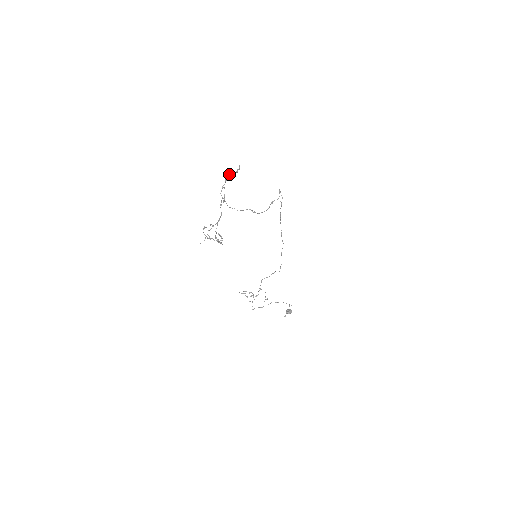
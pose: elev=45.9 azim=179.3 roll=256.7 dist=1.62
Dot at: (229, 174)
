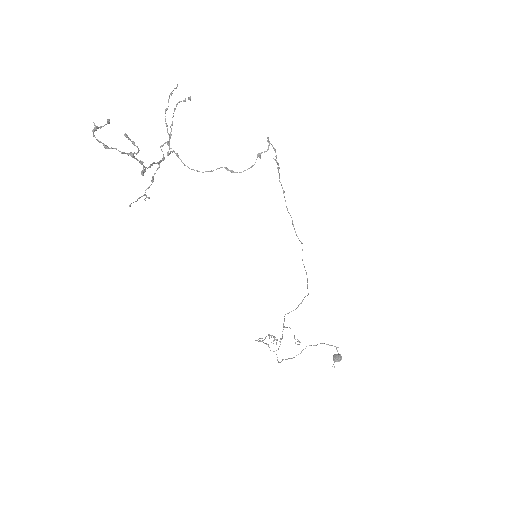
Dot at: (174, 109)
